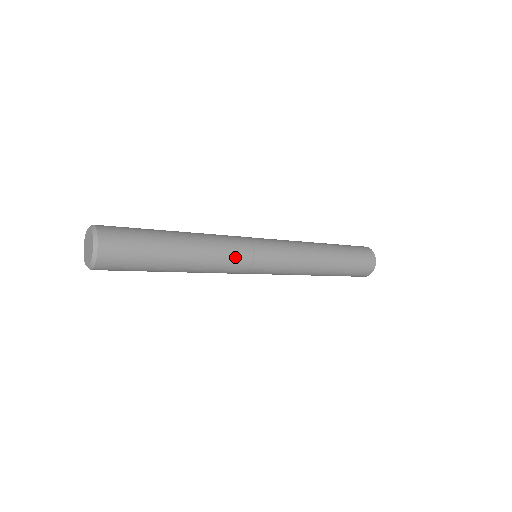
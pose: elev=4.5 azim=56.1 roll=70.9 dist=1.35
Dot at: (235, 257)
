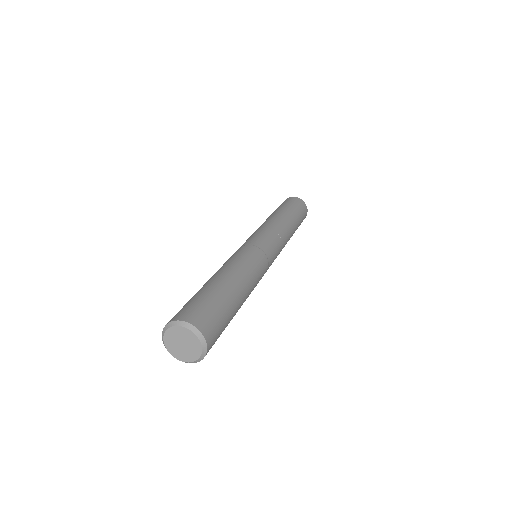
Dot at: occluded
